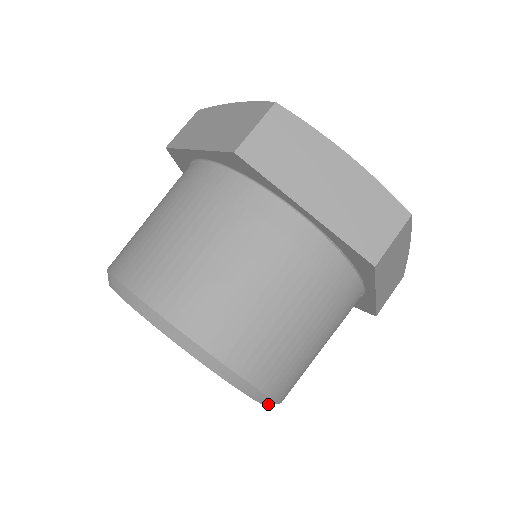
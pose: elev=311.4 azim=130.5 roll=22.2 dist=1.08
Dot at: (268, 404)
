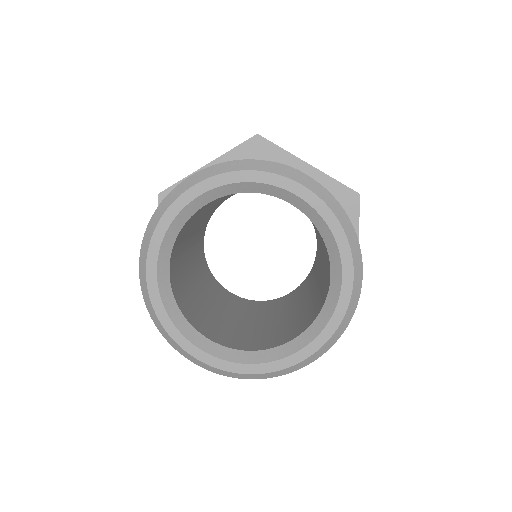
Dot at: (356, 281)
